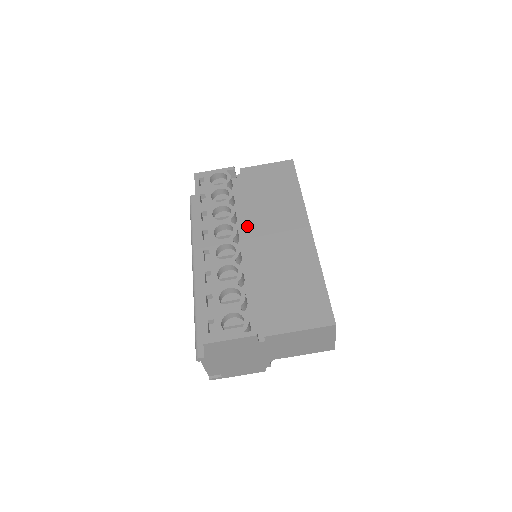
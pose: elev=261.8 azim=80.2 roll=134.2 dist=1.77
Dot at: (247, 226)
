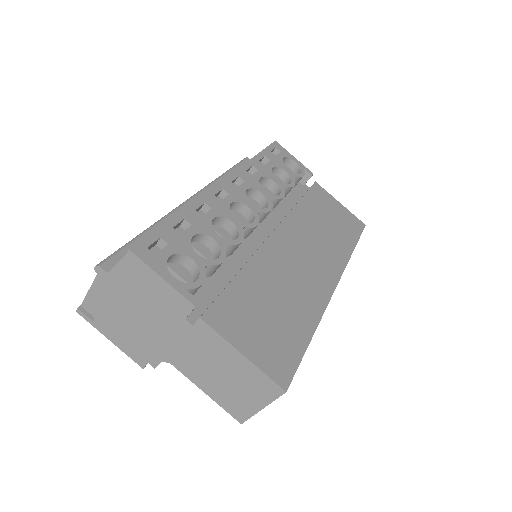
Dot at: (278, 222)
